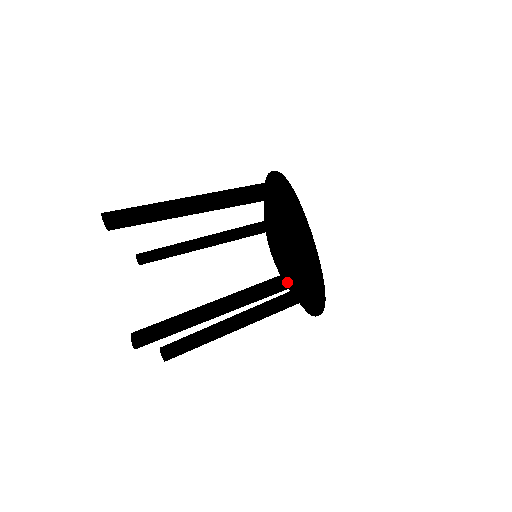
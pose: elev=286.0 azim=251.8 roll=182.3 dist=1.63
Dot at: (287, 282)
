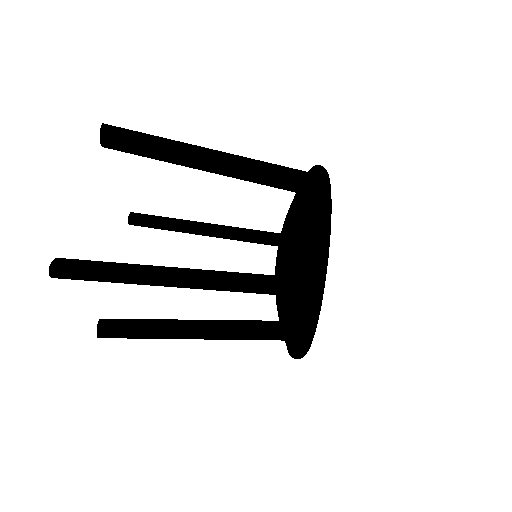
Dot at: (274, 284)
